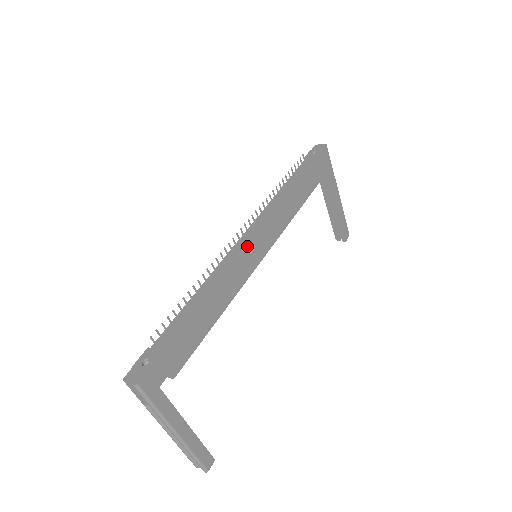
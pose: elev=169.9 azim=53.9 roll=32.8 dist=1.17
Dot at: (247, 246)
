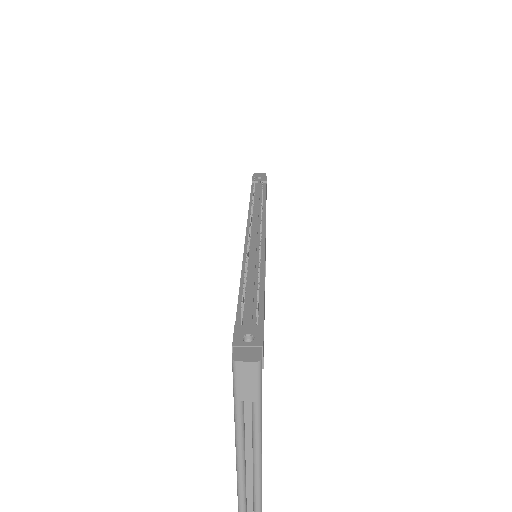
Dot at: (263, 237)
